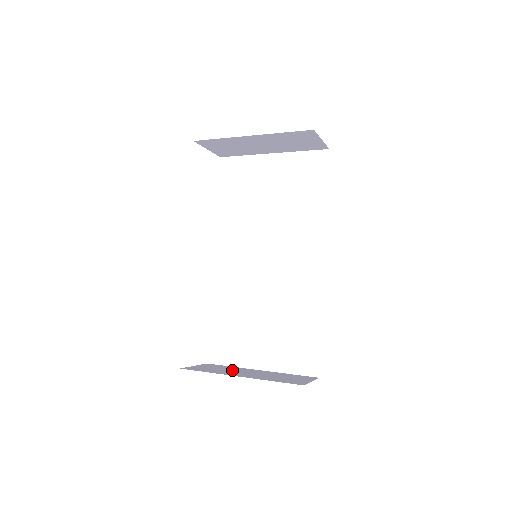
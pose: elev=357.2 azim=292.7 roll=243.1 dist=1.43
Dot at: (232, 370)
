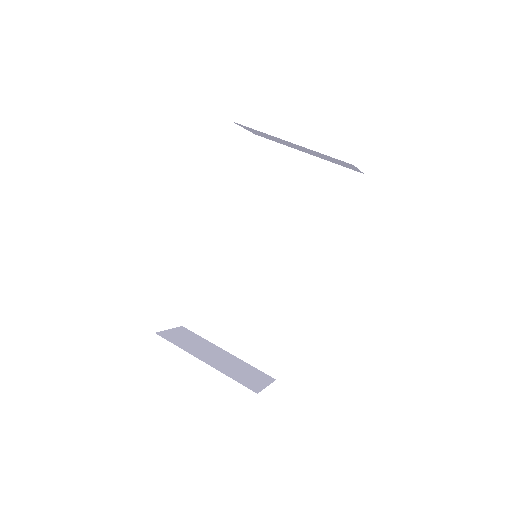
Dot at: (201, 347)
